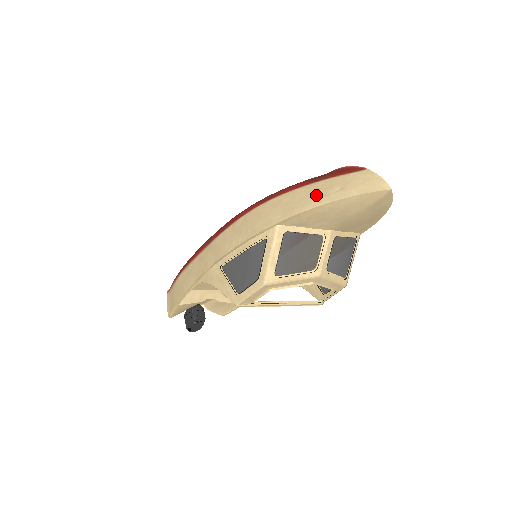
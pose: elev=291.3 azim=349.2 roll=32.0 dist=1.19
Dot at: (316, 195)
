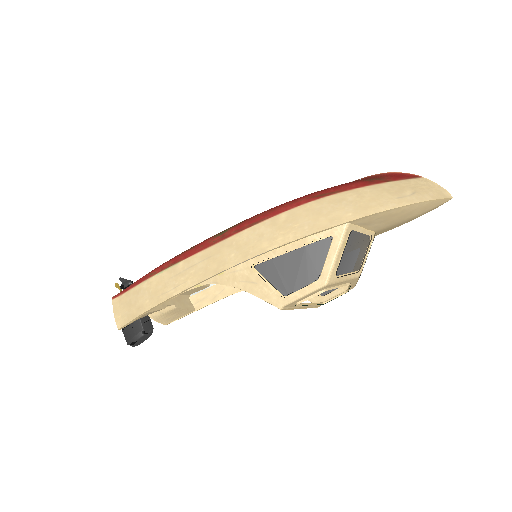
Dot at: (390, 196)
